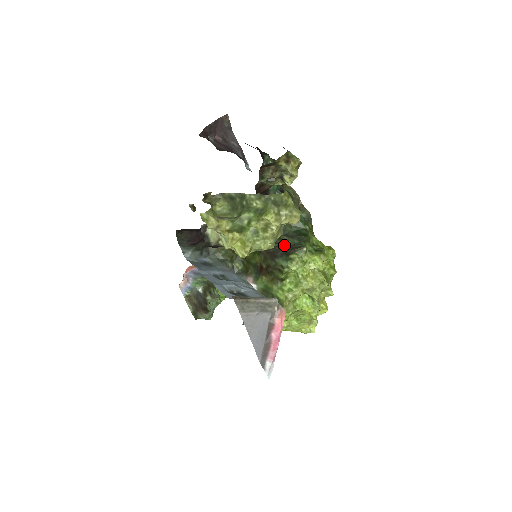
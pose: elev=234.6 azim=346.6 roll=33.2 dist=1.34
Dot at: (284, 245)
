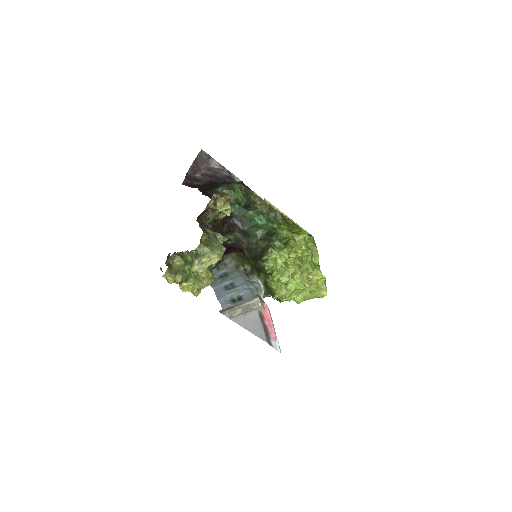
Dot at: (258, 250)
